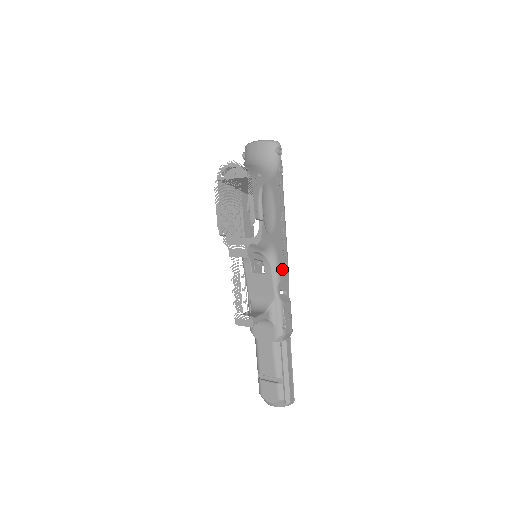
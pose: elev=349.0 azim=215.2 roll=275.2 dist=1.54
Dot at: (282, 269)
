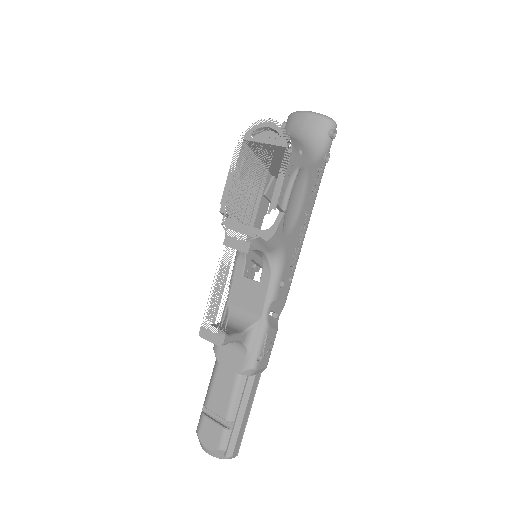
Dot at: (283, 284)
